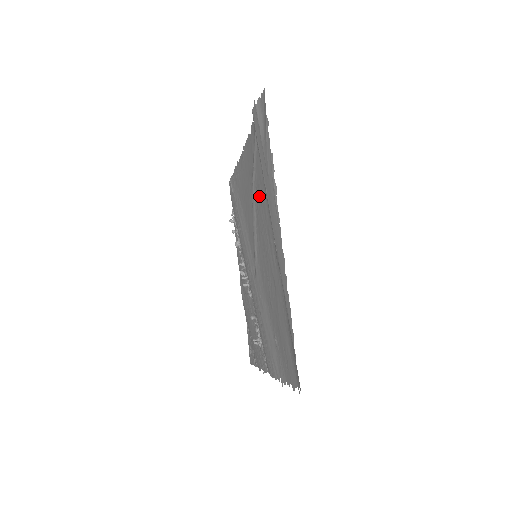
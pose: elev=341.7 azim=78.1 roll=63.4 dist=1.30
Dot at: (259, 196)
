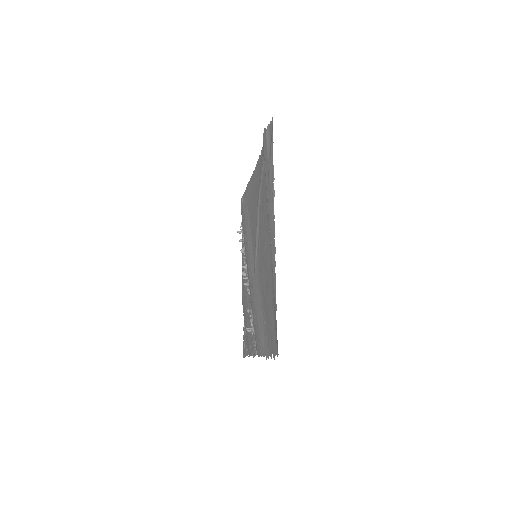
Dot at: (263, 204)
